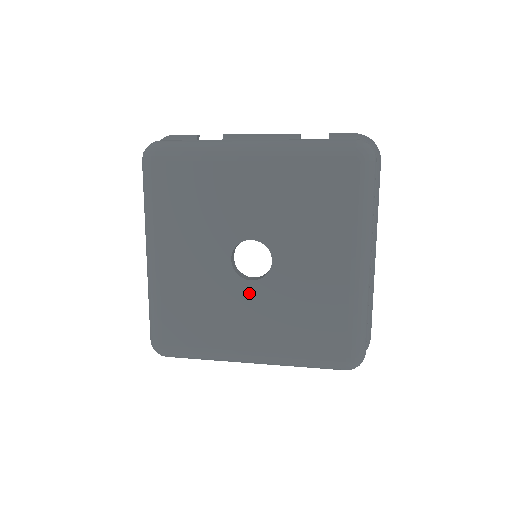
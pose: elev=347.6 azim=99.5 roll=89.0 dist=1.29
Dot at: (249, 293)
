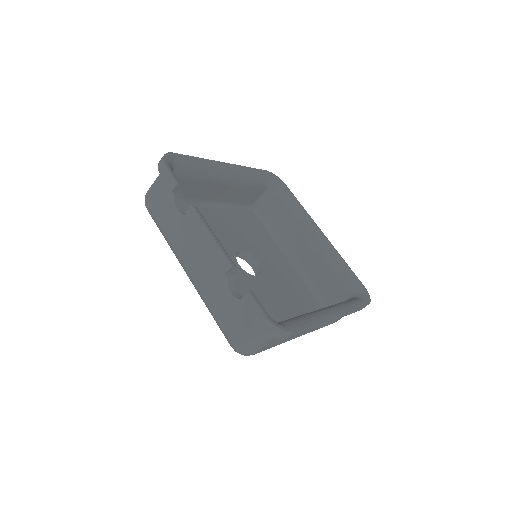
Dot at: occluded
